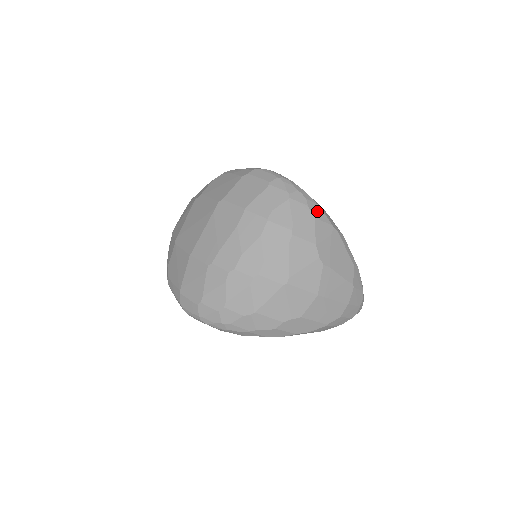
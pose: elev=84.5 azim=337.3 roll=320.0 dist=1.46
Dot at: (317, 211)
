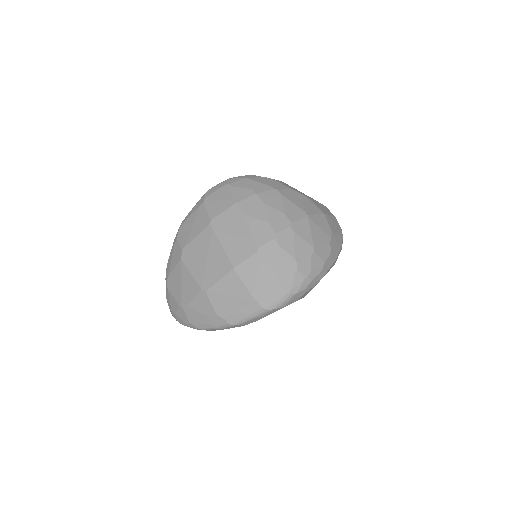
Dot at: occluded
